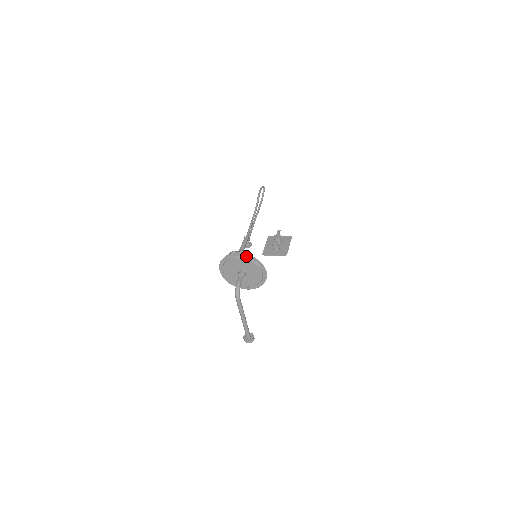
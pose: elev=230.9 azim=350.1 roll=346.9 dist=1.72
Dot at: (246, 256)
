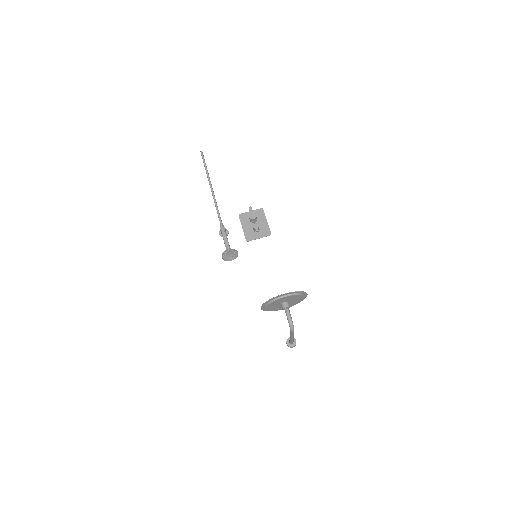
Dot at: (291, 293)
